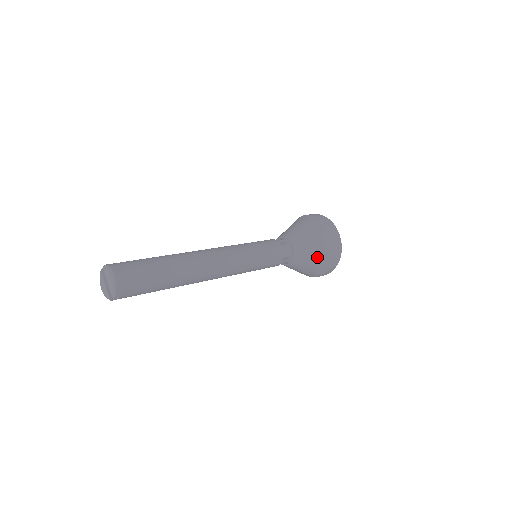
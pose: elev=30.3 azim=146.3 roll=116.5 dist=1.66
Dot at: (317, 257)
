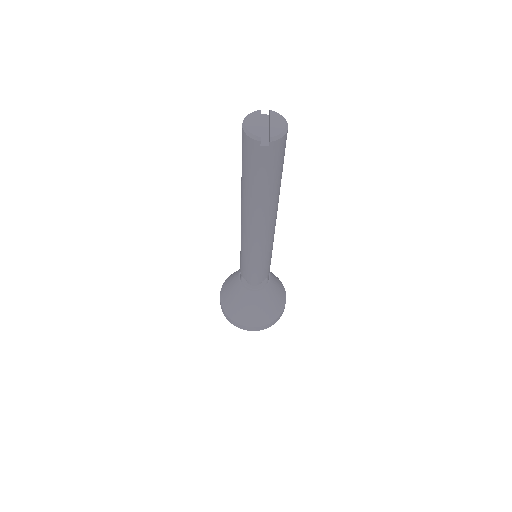
Dot at: (271, 306)
